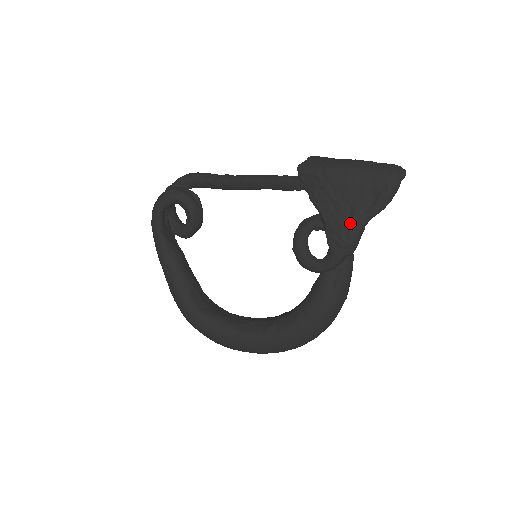
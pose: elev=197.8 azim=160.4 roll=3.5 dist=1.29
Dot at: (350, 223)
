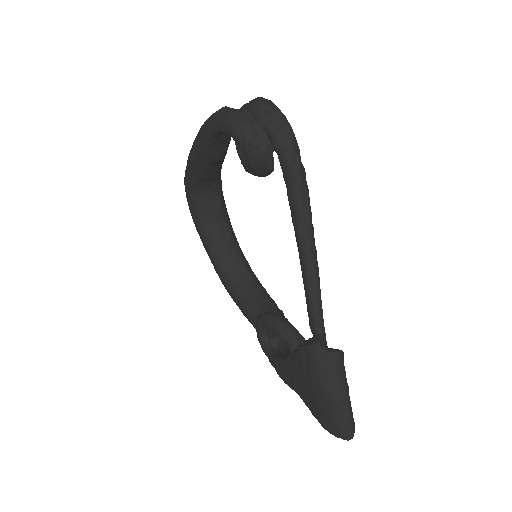
Dot at: (291, 383)
